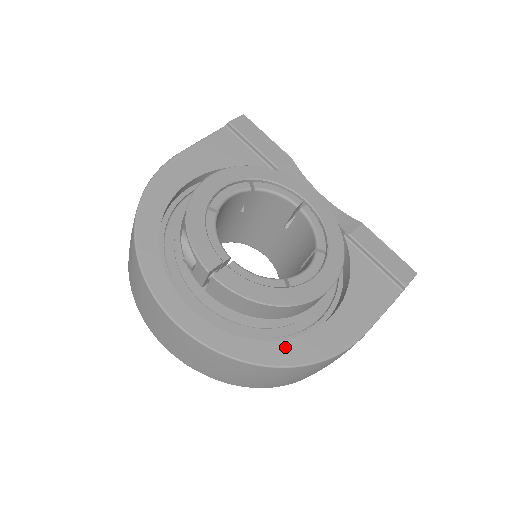
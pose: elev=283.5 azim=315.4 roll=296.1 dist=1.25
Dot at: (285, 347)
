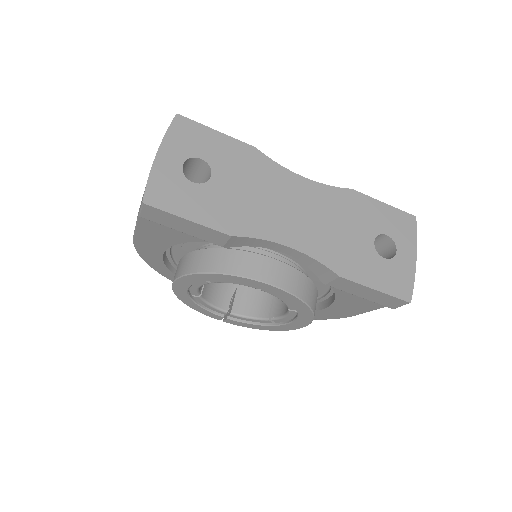
Dot at: occluded
